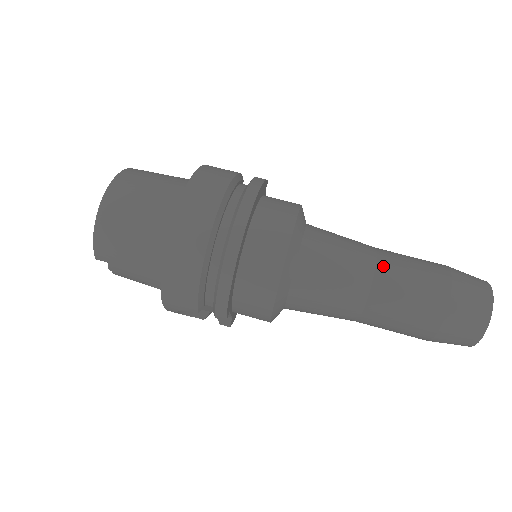
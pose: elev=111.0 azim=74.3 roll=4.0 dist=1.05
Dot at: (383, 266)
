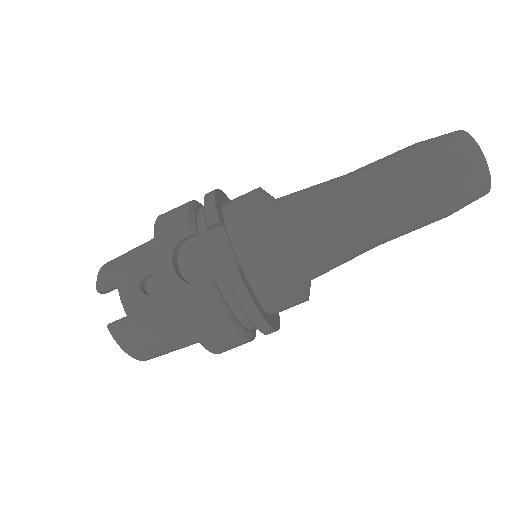
Dot at: (384, 239)
